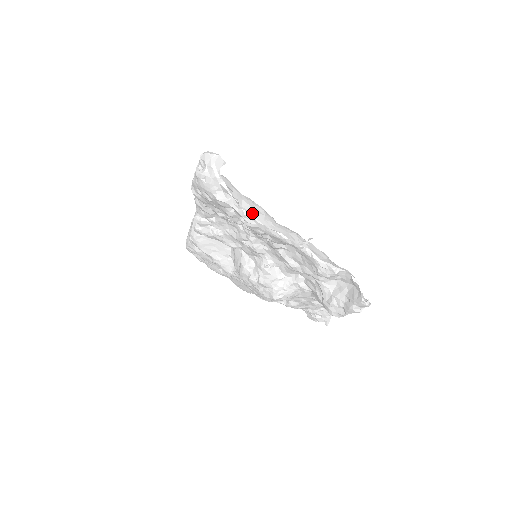
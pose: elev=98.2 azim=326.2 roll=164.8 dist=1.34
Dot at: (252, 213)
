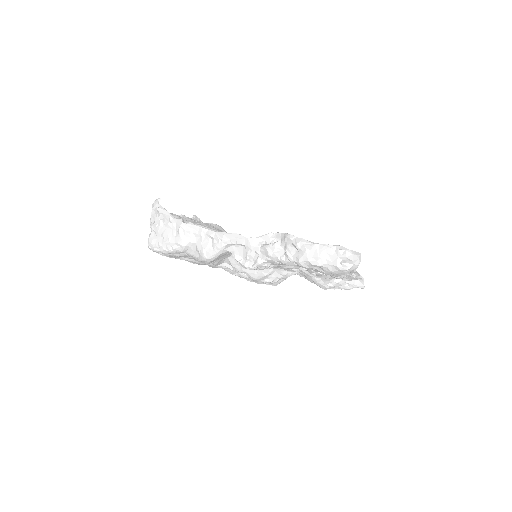
Dot at: occluded
